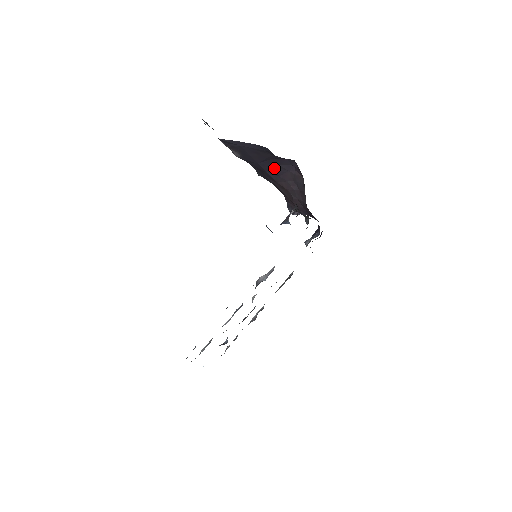
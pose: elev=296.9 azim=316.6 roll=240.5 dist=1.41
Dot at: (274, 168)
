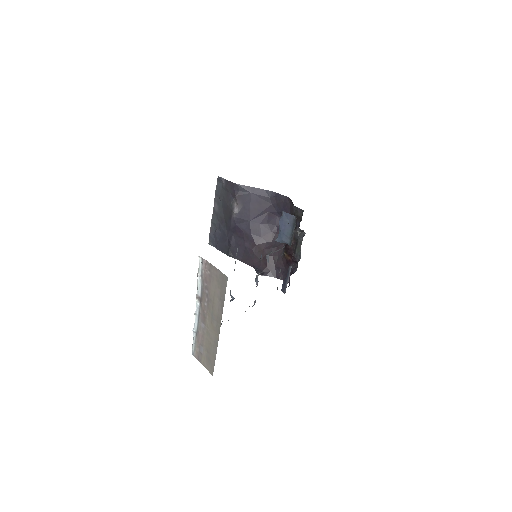
Dot at: (261, 227)
